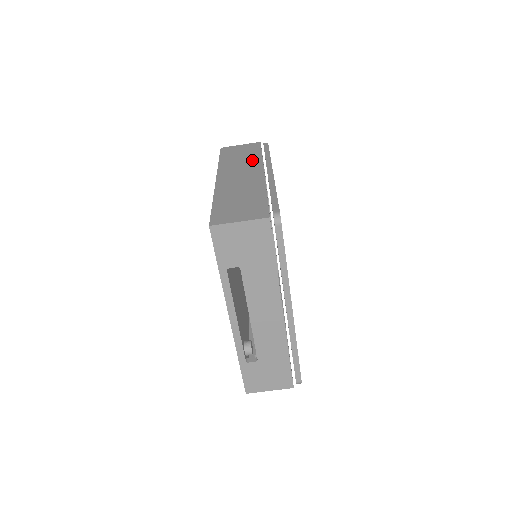
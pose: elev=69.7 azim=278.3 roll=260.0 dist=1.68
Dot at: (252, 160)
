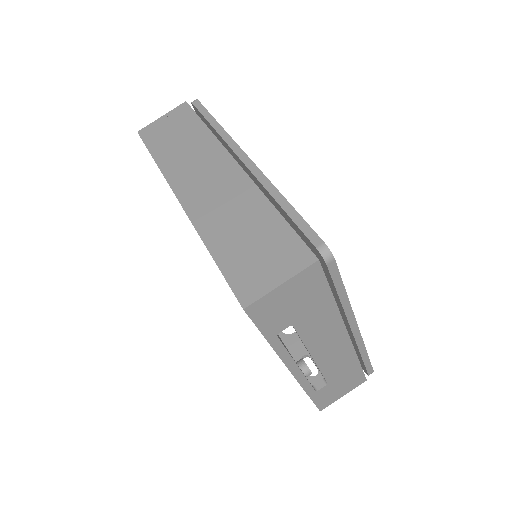
Dot at: (202, 144)
